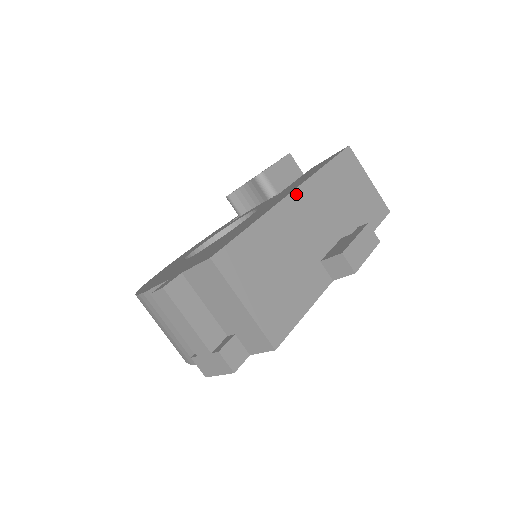
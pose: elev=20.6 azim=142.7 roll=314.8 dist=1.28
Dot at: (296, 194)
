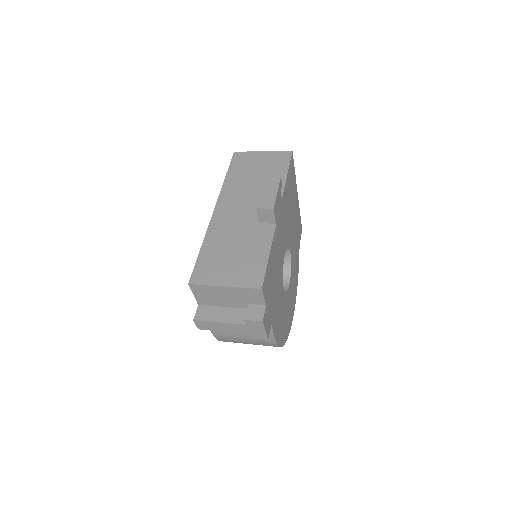
Dot at: (217, 209)
